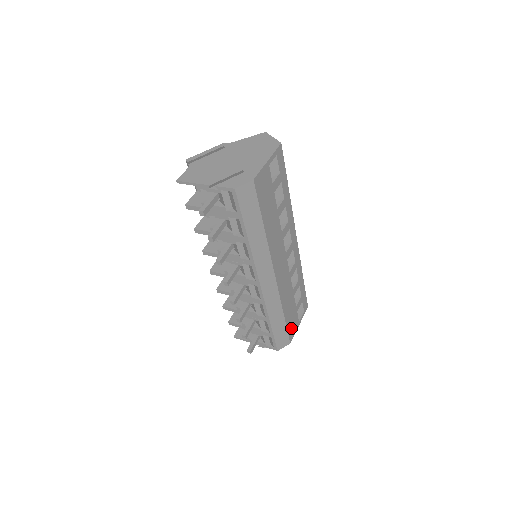
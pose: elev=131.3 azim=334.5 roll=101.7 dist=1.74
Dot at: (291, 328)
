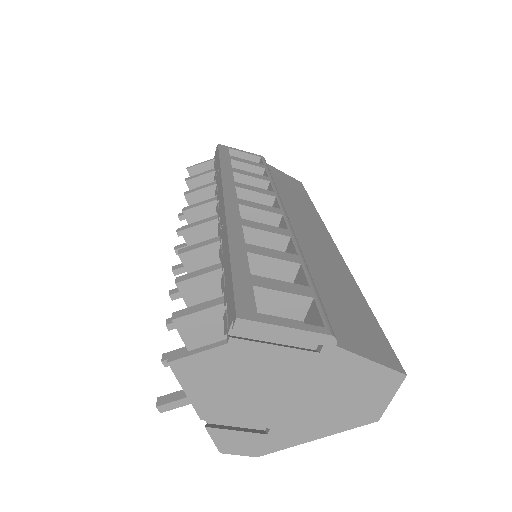
Dot at: occluded
